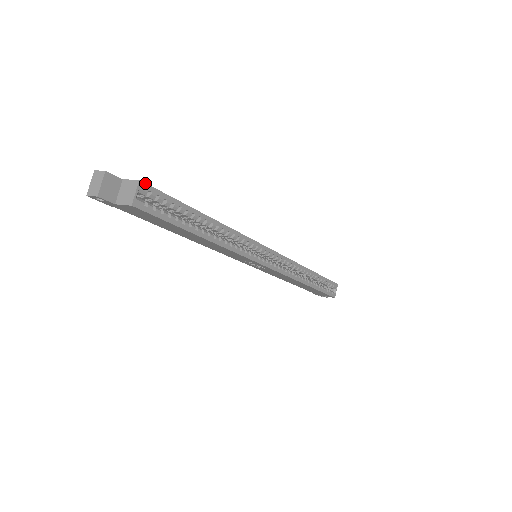
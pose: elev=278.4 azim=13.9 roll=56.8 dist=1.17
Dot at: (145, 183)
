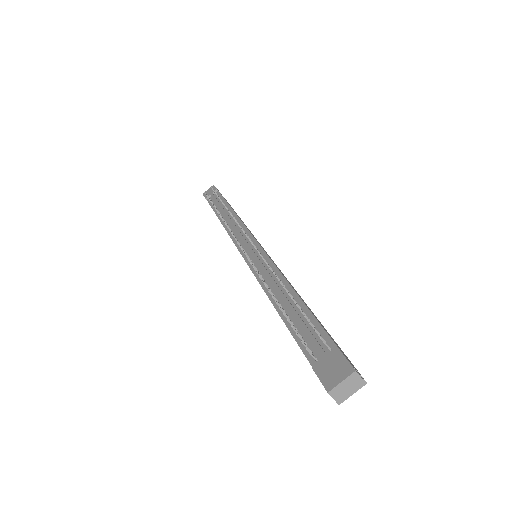
Dot at: (362, 377)
